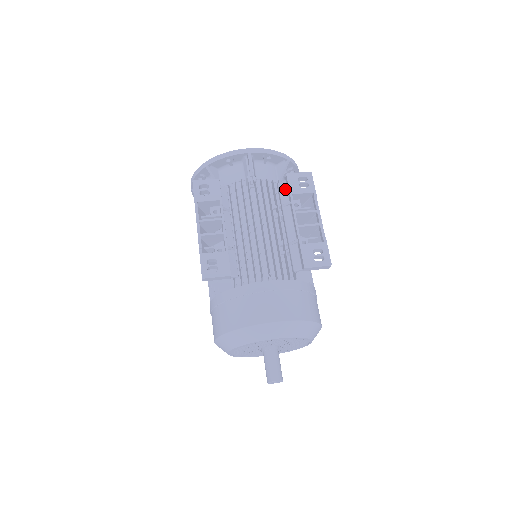
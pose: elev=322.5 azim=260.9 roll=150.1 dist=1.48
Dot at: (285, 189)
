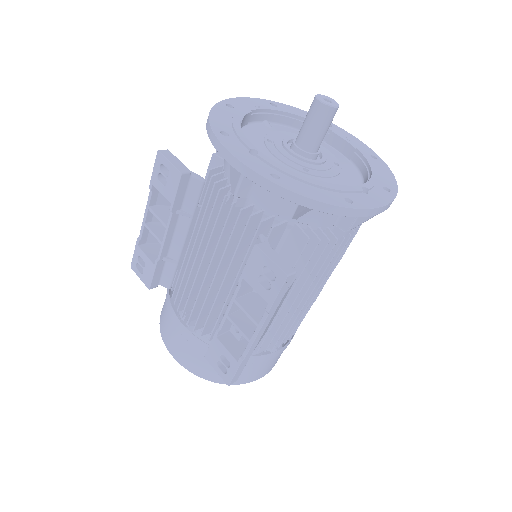
Dot at: occluded
